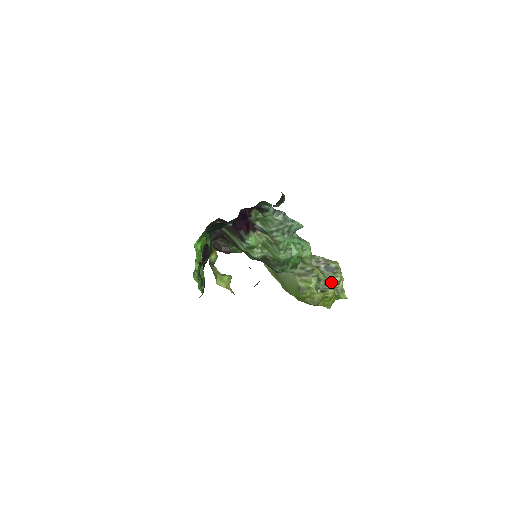
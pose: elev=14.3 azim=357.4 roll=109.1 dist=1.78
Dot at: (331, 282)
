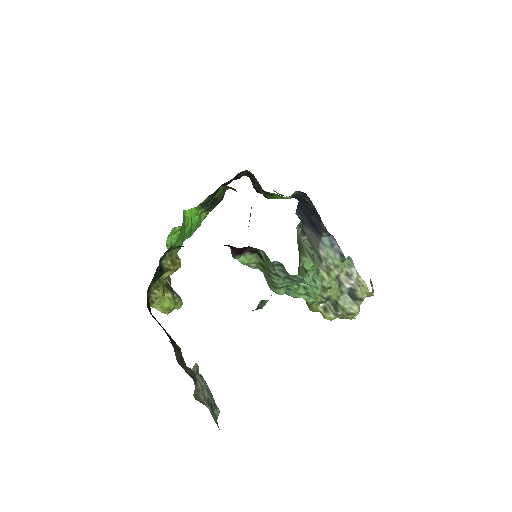
Dot at: (340, 309)
